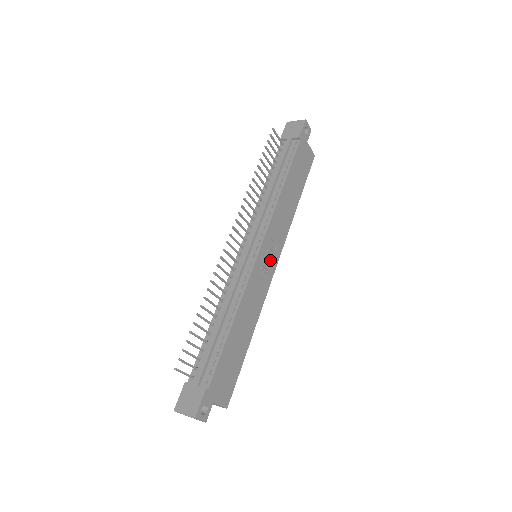
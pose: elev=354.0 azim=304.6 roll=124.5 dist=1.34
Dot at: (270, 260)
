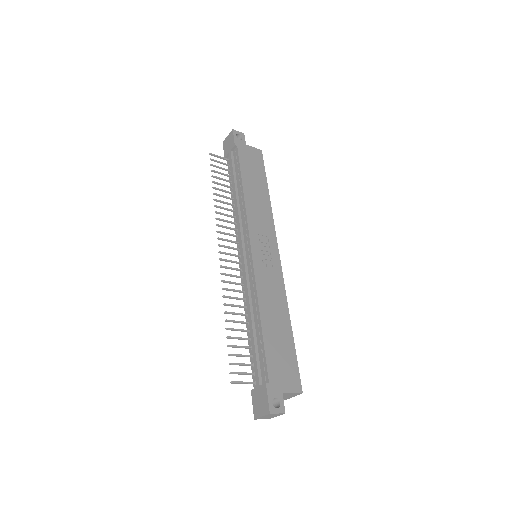
Dot at: (268, 251)
